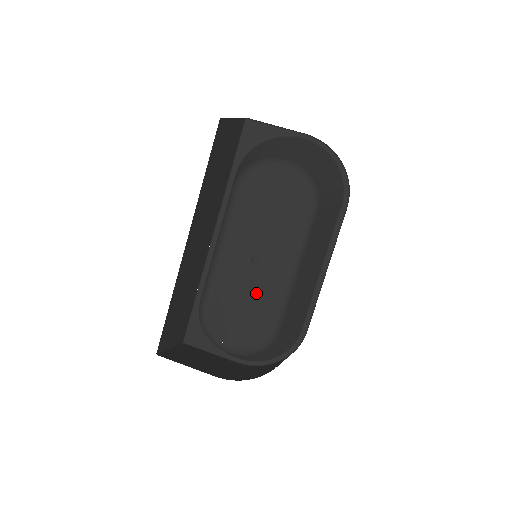
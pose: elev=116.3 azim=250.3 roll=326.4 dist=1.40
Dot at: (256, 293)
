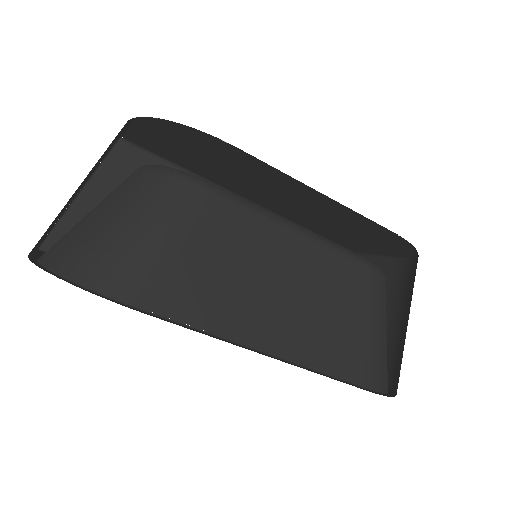
Dot at: occluded
